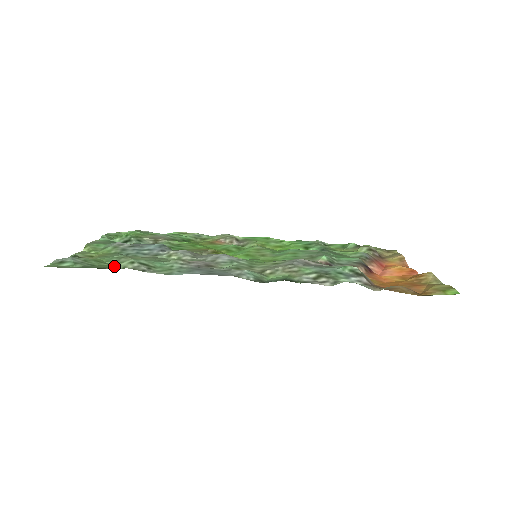
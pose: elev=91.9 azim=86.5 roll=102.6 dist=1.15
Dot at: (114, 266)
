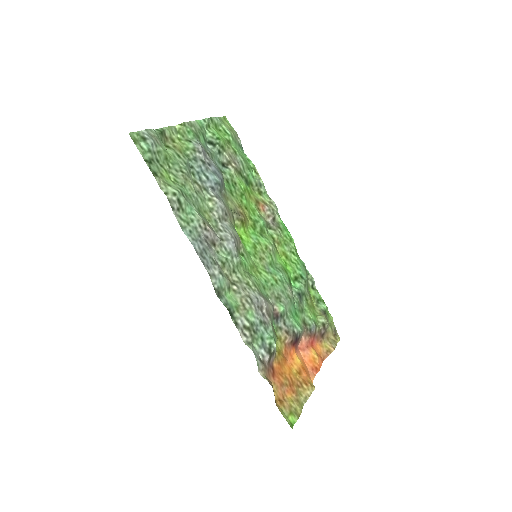
Dot at: (164, 183)
